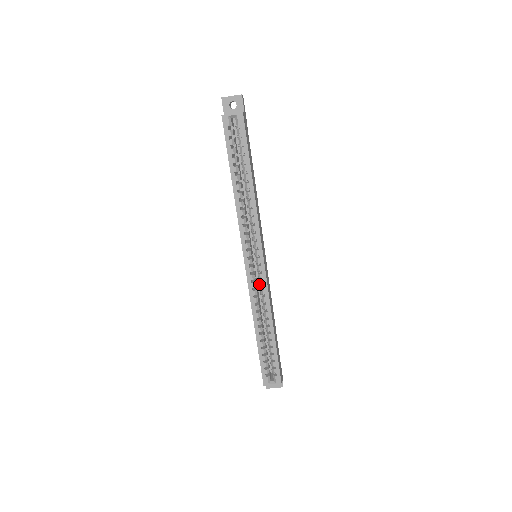
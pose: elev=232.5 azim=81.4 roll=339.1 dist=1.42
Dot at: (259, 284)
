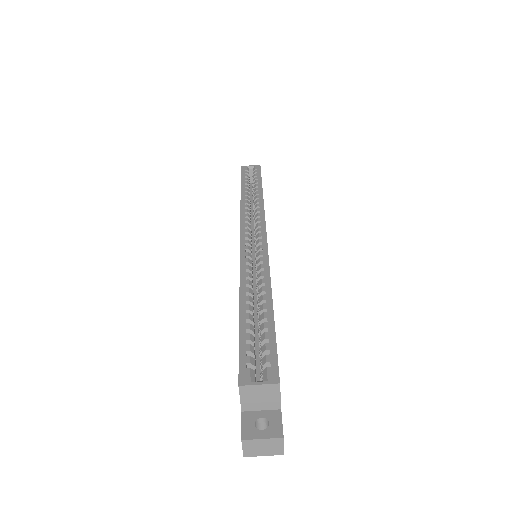
Dot at: (256, 265)
